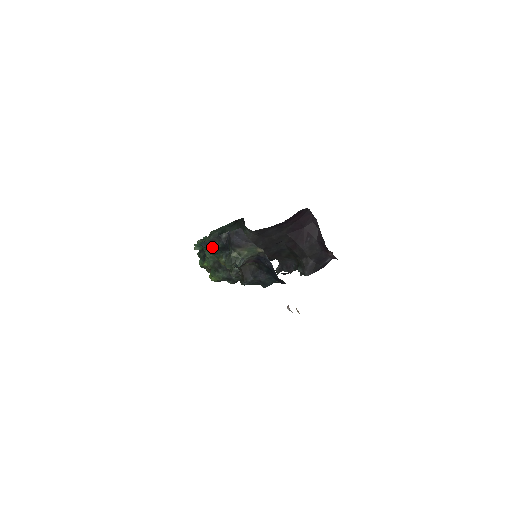
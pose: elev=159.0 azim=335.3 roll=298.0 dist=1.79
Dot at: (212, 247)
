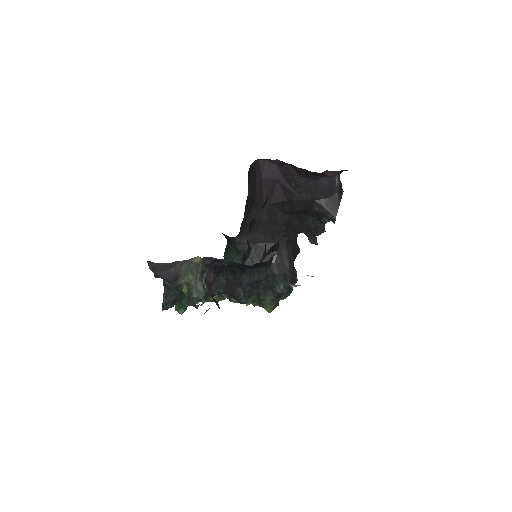
Dot at: (176, 300)
